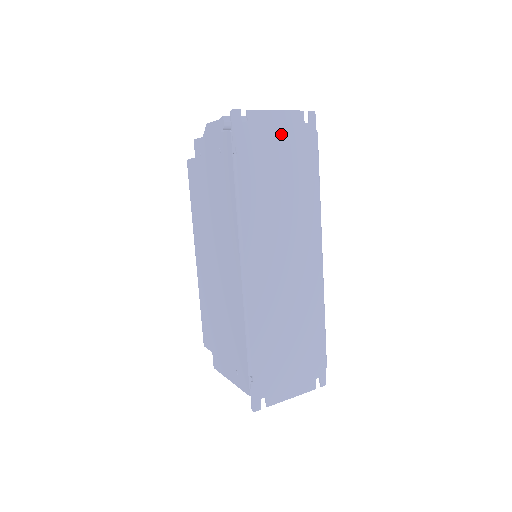
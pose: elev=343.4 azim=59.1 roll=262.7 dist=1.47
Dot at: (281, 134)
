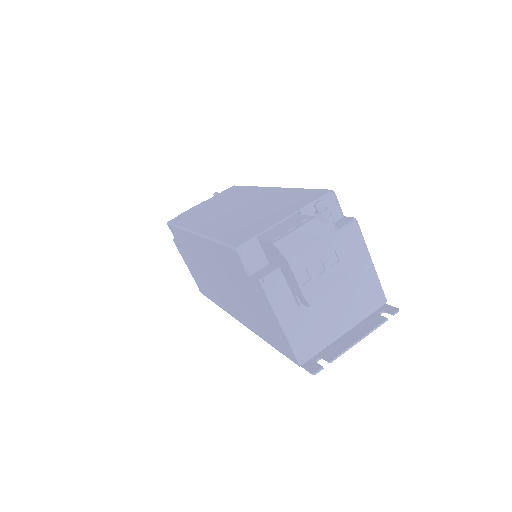
Dot at: (347, 330)
